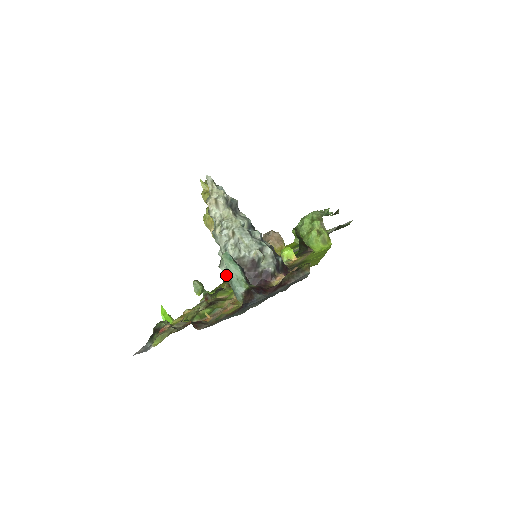
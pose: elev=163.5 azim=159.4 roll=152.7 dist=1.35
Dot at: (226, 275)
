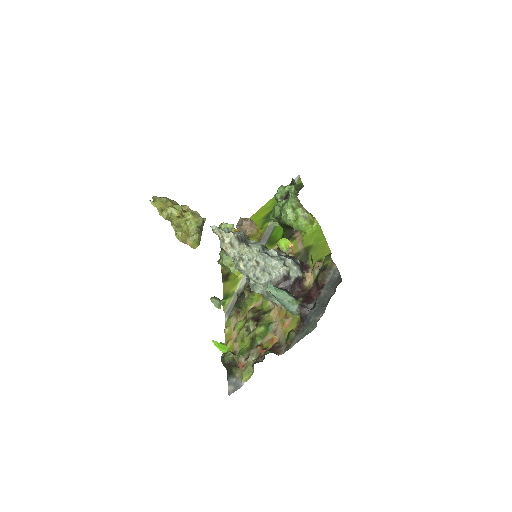
Dot at: (263, 295)
